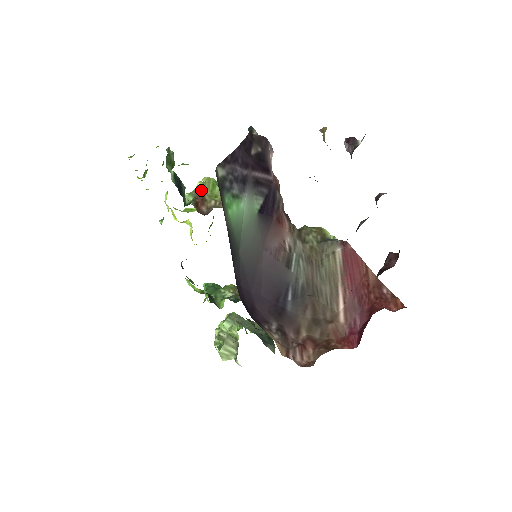
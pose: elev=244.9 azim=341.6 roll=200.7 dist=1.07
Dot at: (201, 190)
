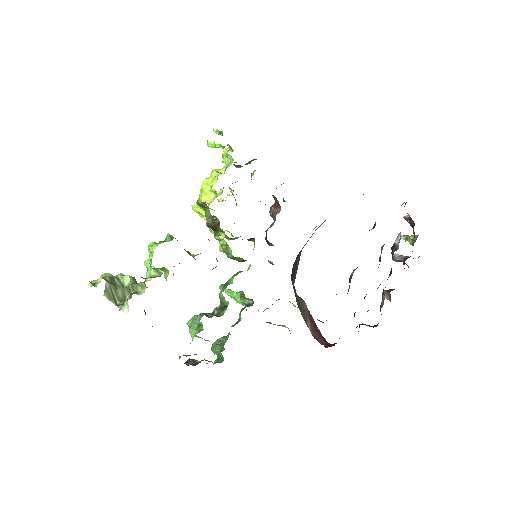
Dot at: occluded
